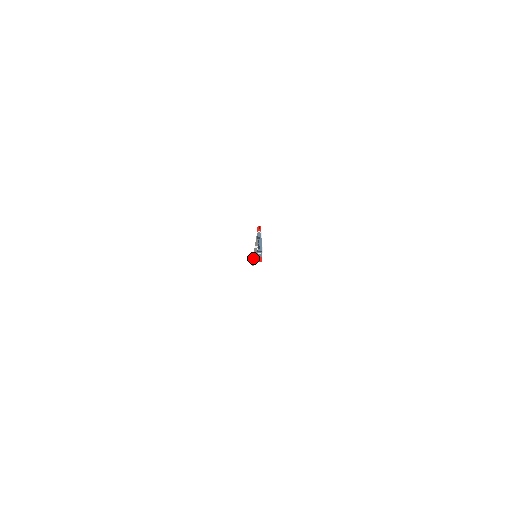
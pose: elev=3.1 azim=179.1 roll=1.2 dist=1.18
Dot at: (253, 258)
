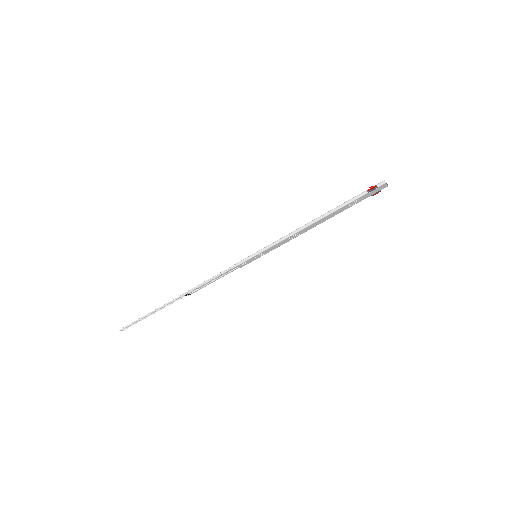
Dot at: (222, 272)
